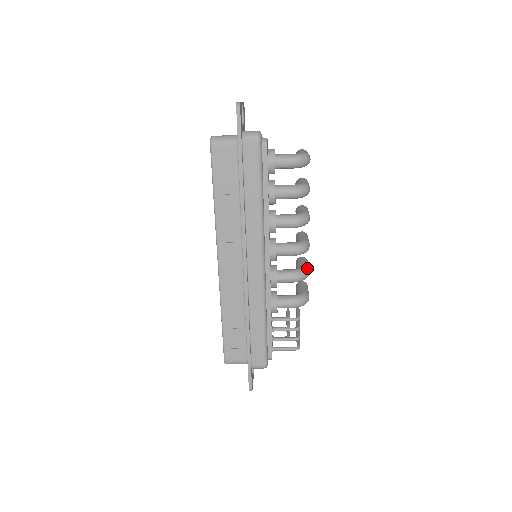
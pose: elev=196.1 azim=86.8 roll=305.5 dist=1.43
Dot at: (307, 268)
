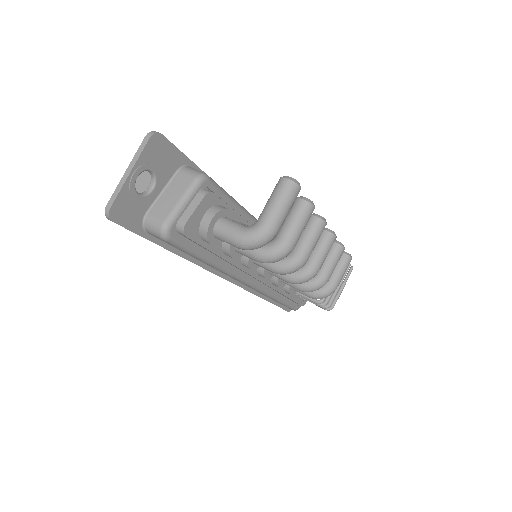
Dot at: (322, 280)
